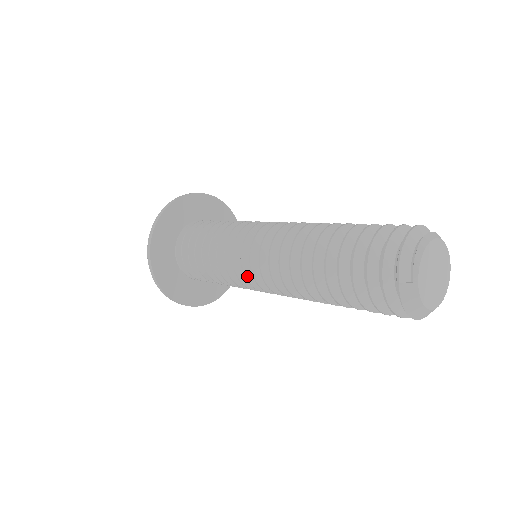
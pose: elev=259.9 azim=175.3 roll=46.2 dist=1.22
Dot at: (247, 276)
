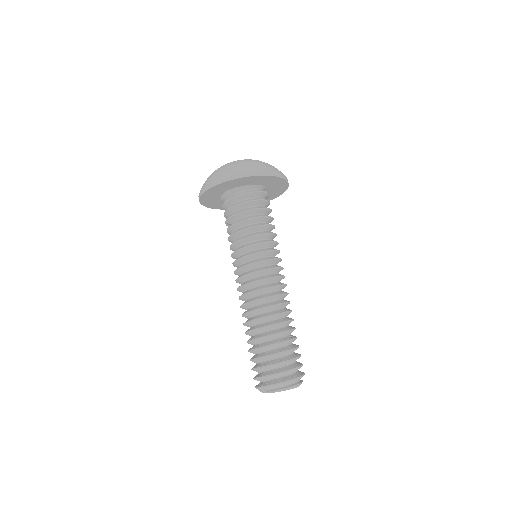
Dot at: (237, 271)
